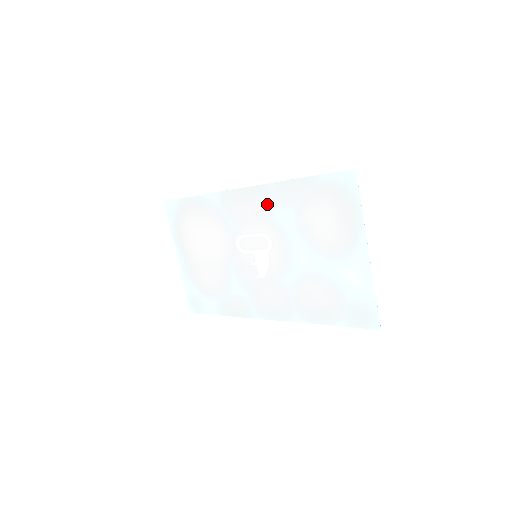
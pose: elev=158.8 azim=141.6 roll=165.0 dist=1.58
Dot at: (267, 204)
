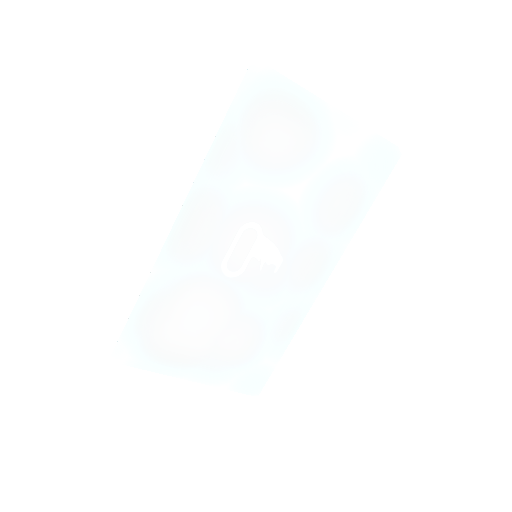
Dot at: (214, 200)
